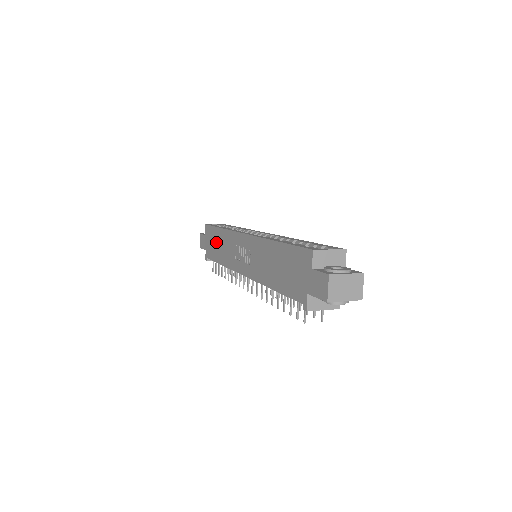
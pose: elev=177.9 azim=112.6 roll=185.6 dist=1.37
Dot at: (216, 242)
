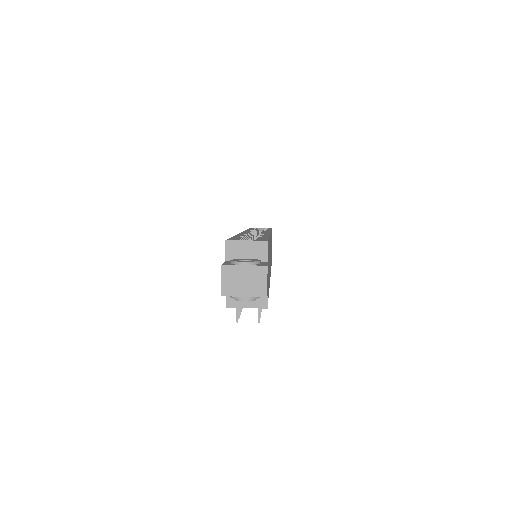
Dot at: occluded
